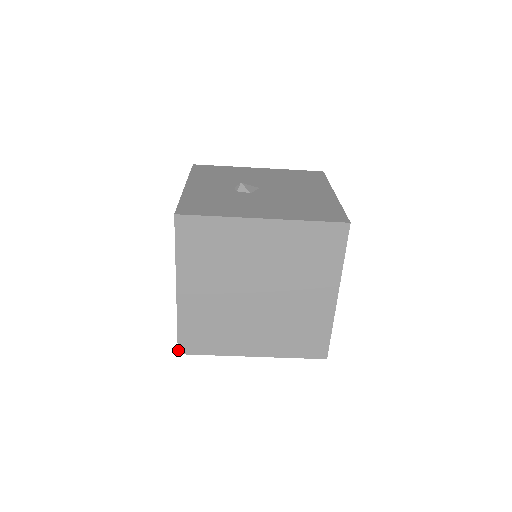
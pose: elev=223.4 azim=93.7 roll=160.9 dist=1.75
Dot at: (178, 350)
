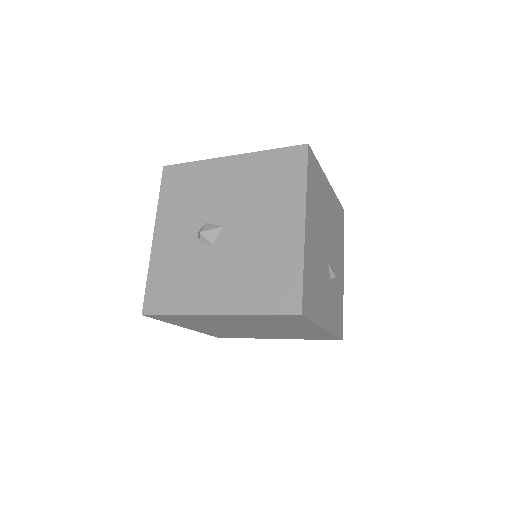
Dot at: occluded
